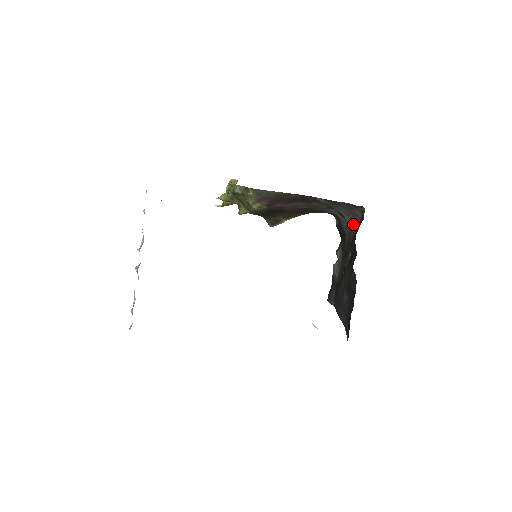
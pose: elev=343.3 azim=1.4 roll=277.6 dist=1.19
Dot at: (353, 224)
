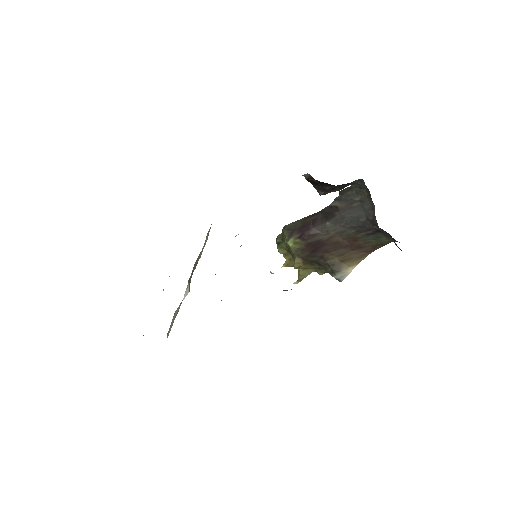
Dot at: occluded
